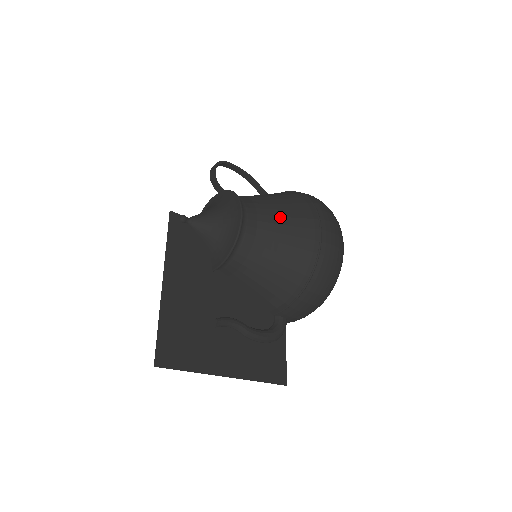
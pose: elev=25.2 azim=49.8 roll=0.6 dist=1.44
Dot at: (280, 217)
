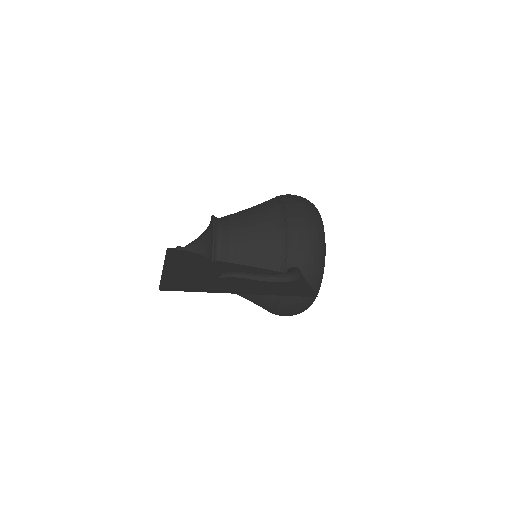
Dot at: (247, 209)
